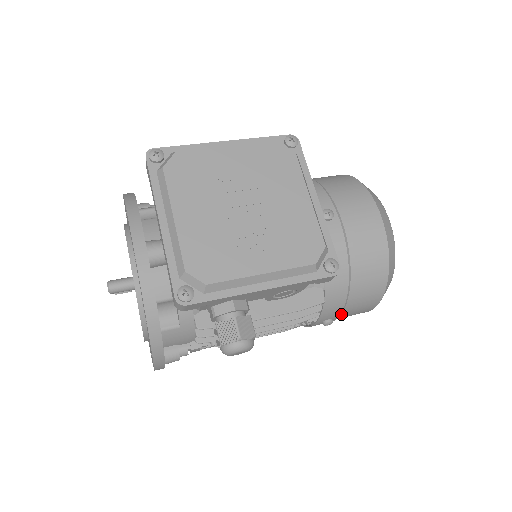
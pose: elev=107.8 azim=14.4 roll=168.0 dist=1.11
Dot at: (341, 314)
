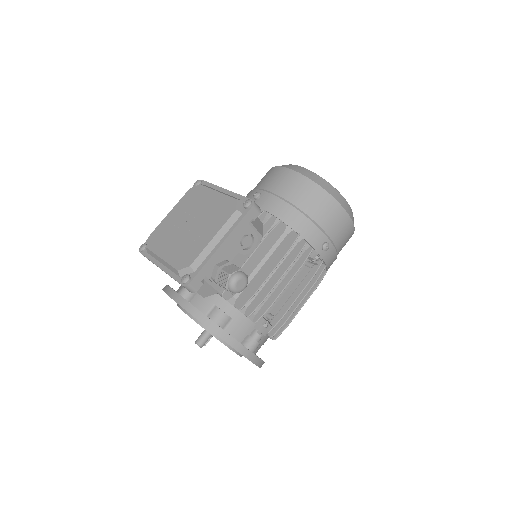
Dot at: (328, 235)
